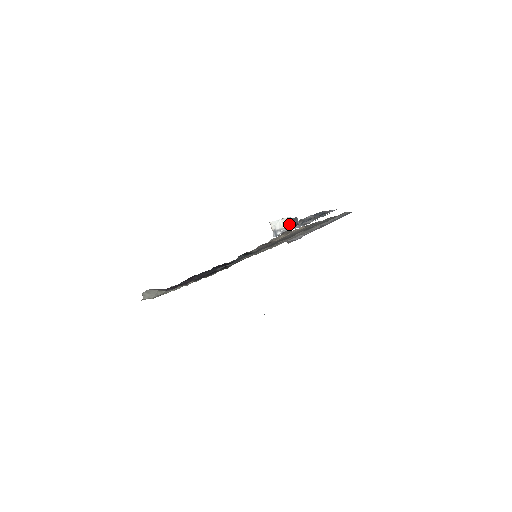
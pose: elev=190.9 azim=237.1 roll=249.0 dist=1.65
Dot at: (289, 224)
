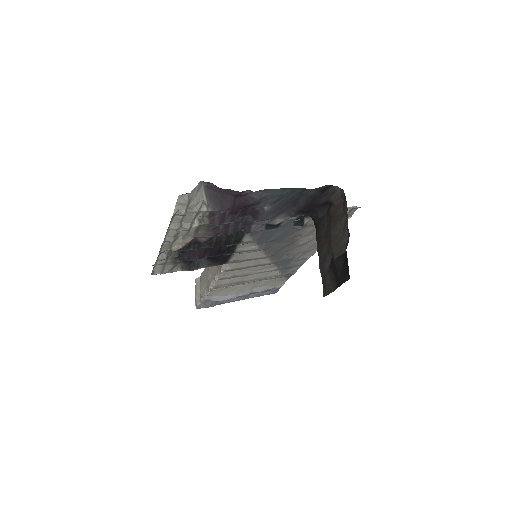
Dot at: occluded
